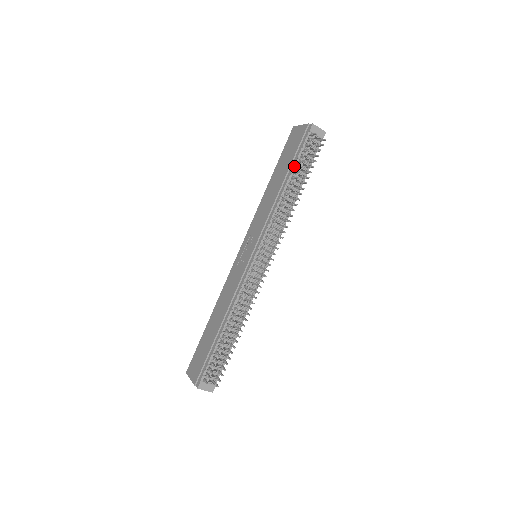
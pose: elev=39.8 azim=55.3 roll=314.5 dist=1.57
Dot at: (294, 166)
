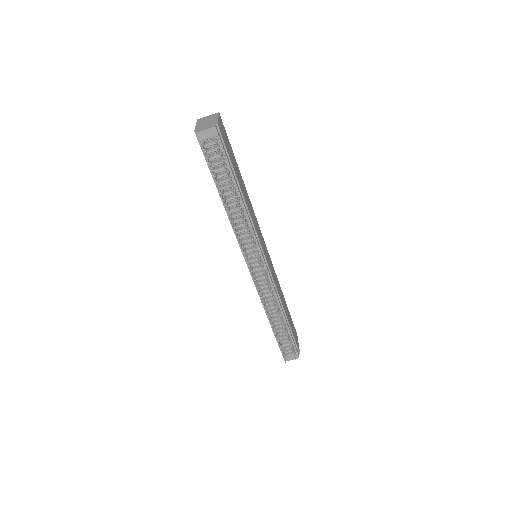
Dot at: (215, 181)
